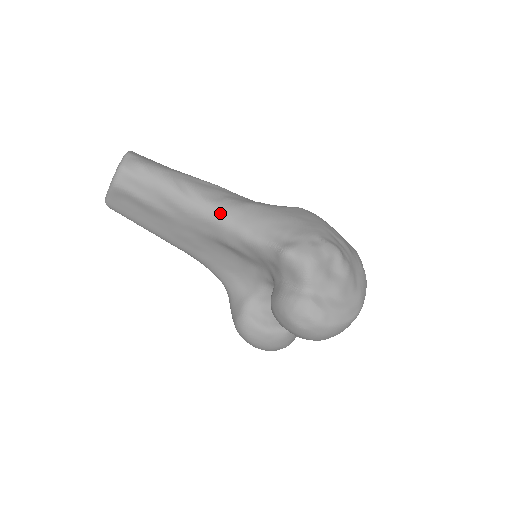
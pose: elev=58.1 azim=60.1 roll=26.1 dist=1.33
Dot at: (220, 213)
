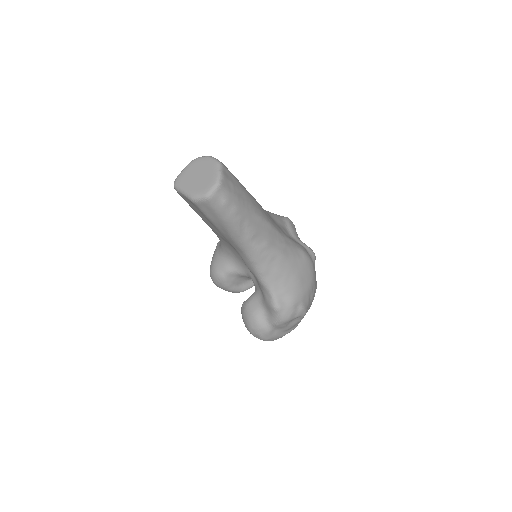
Dot at: (255, 255)
